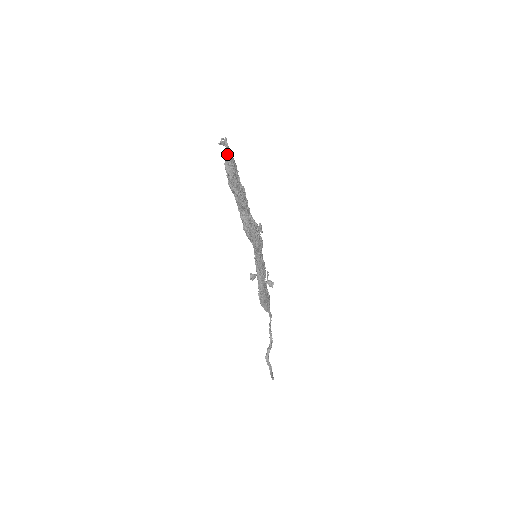
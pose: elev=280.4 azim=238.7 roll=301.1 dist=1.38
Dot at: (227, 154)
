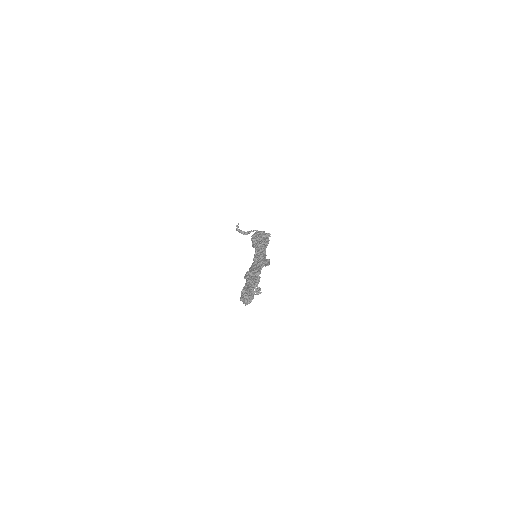
Dot at: (248, 301)
